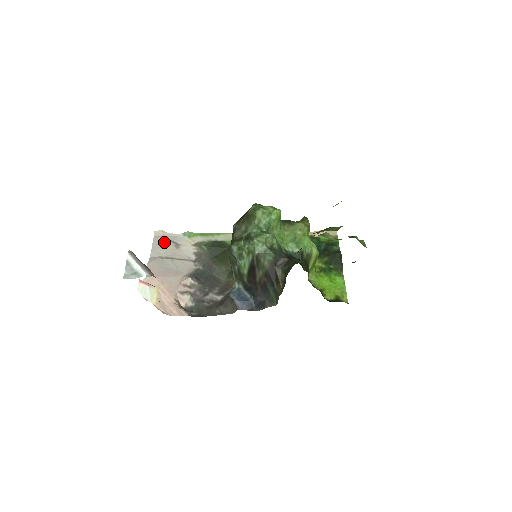
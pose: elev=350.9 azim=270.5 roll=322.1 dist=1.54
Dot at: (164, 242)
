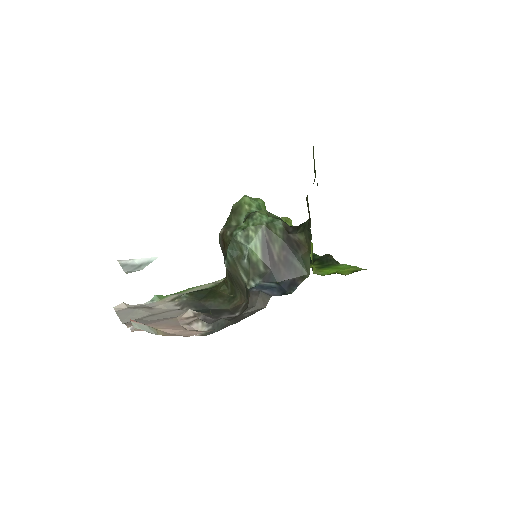
Dot at: (132, 310)
